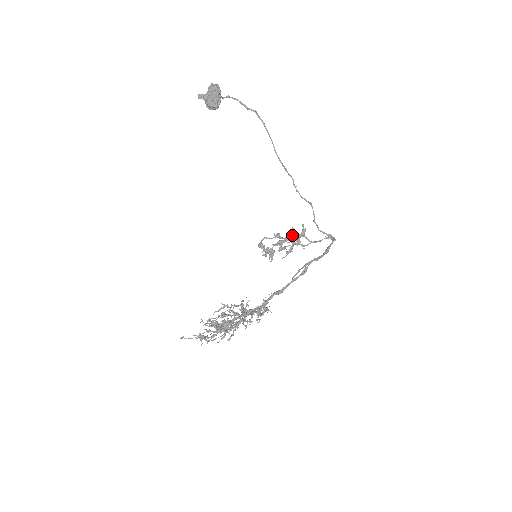
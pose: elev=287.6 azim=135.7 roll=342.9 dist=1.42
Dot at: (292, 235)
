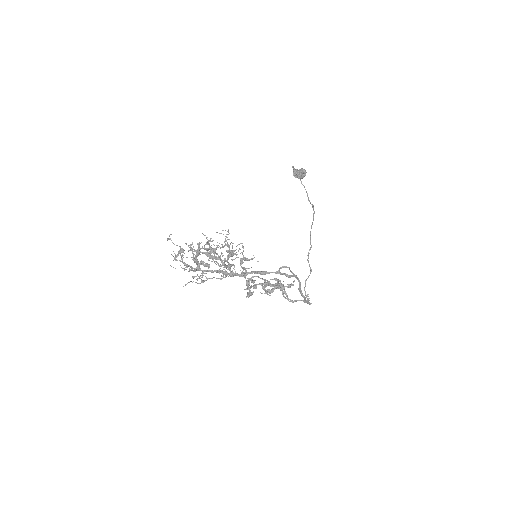
Dot at: occluded
